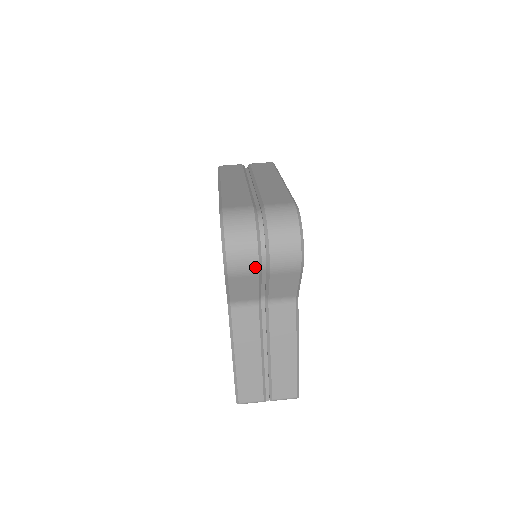
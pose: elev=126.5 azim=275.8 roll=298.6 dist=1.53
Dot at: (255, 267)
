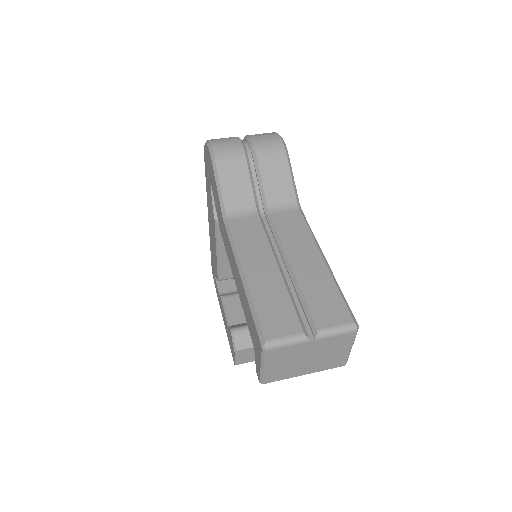
Dot at: (240, 149)
